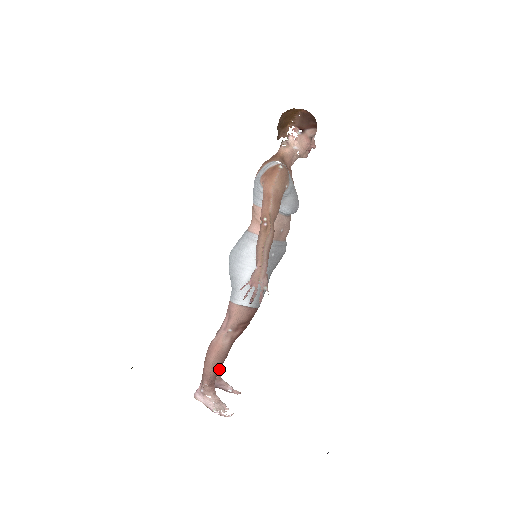
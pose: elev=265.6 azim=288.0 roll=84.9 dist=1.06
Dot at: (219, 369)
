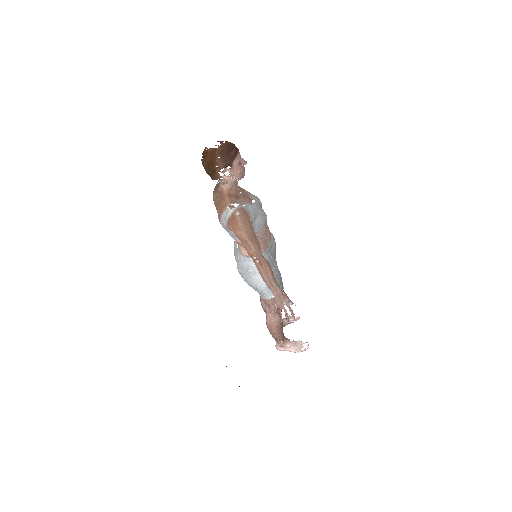
Dot at: occluded
